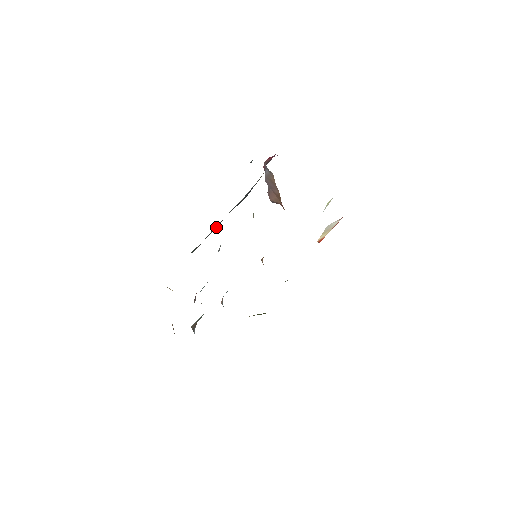
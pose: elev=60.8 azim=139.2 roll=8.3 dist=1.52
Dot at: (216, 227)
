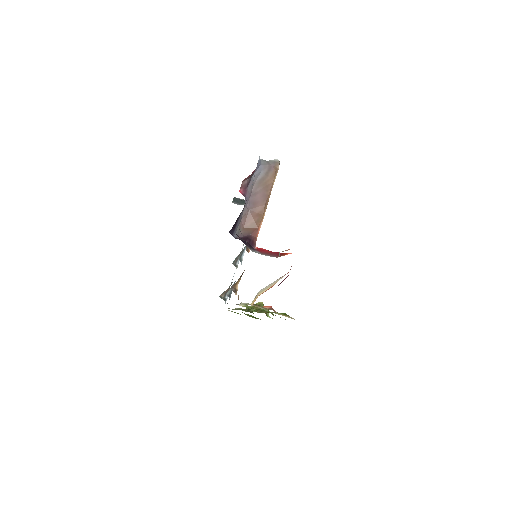
Dot at: occluded
